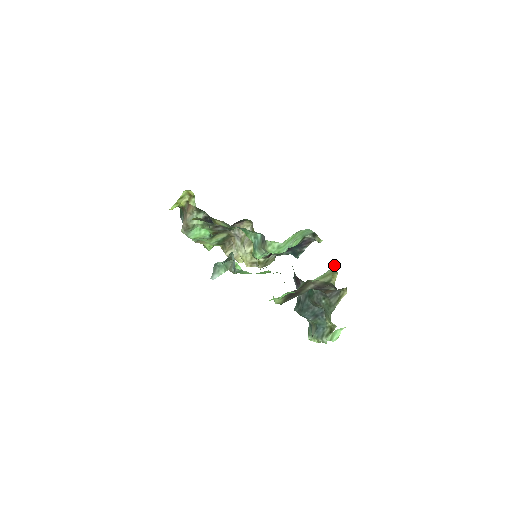
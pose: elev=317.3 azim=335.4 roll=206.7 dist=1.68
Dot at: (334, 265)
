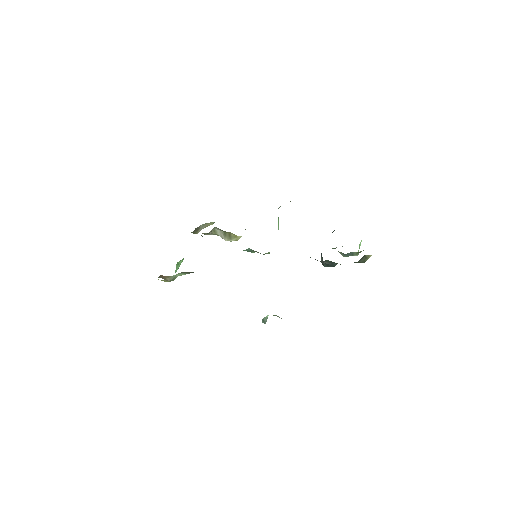
Dot at: occluded
